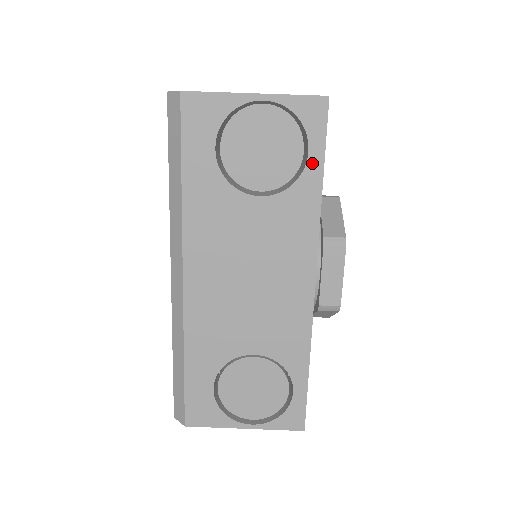
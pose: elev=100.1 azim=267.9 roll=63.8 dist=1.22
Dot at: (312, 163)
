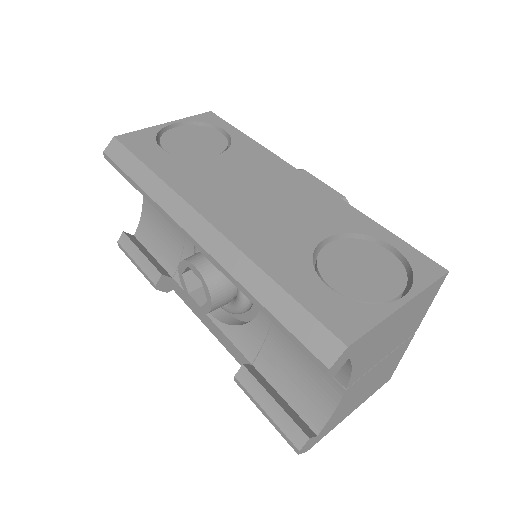
Dot at: (232, 133)
